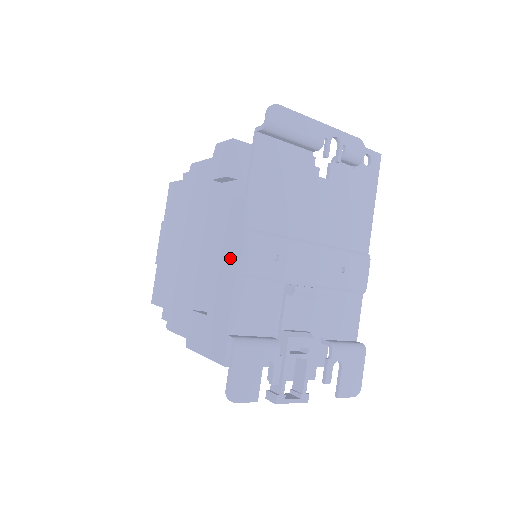
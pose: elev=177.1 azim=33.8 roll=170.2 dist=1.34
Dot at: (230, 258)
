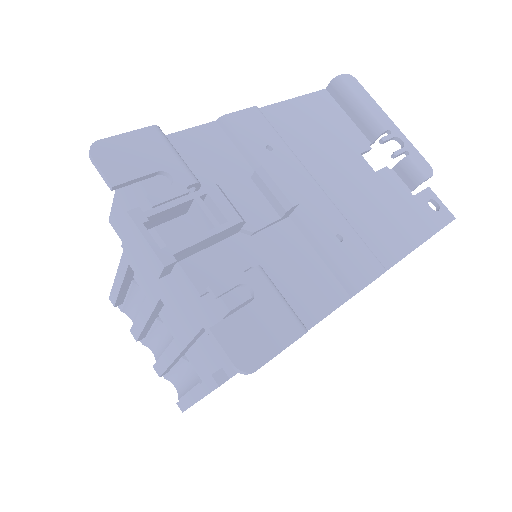
Dot at: occluded
